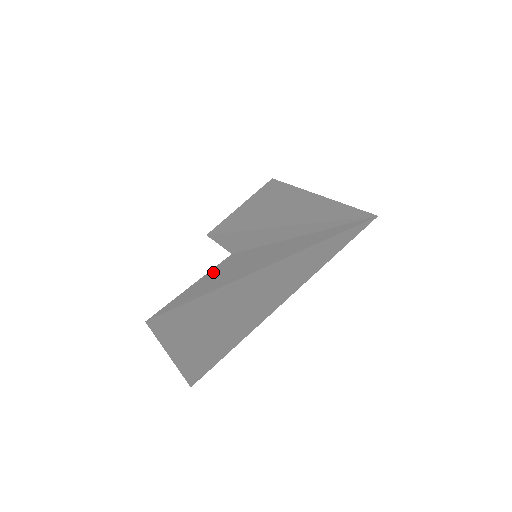
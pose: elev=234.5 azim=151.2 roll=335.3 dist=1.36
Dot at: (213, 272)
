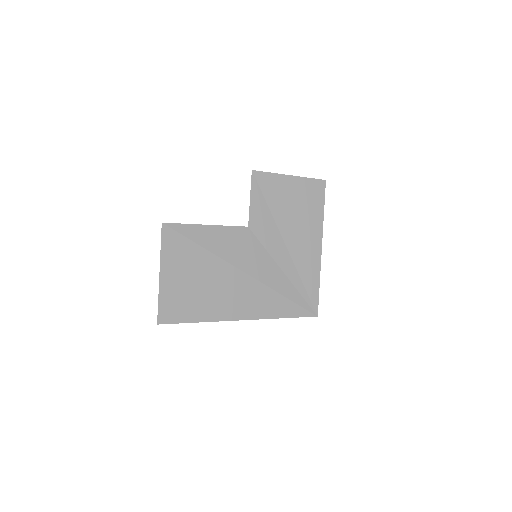
Dot at: (228, 231)
